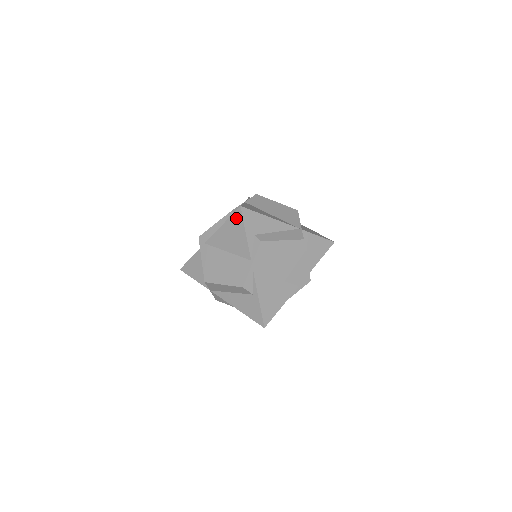
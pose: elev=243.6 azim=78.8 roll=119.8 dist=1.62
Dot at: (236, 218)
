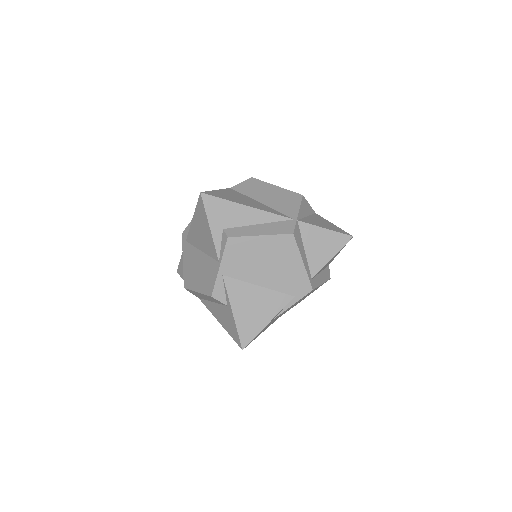
Dot at: (200, 208)
